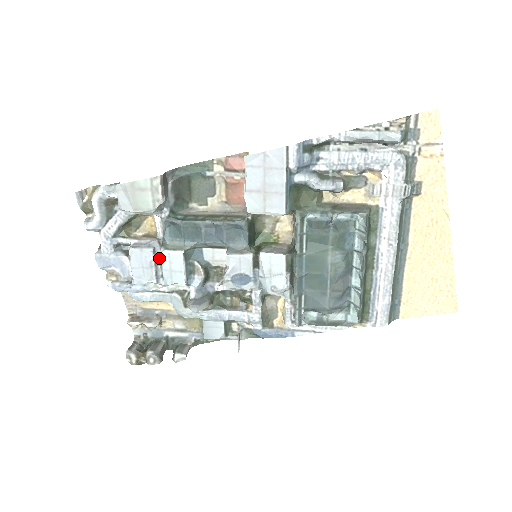
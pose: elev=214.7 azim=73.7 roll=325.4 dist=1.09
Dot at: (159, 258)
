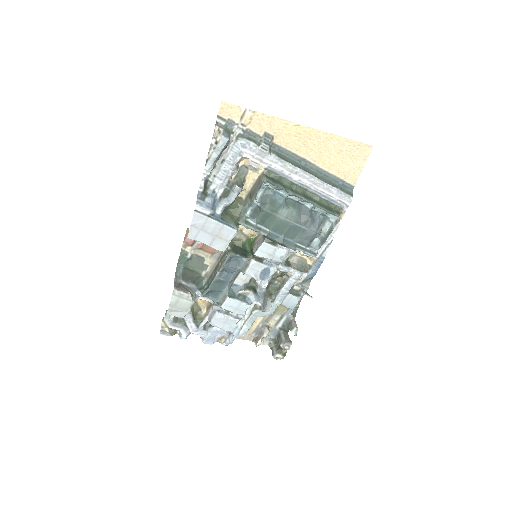
Dot at: (225, 310)
